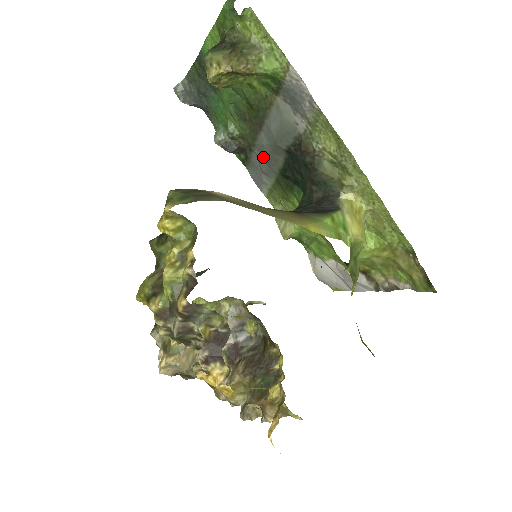
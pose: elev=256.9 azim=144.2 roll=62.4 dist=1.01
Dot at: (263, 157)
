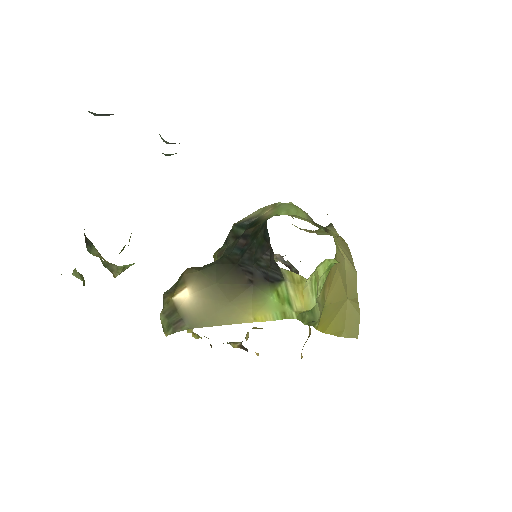
Dot at: occluded
